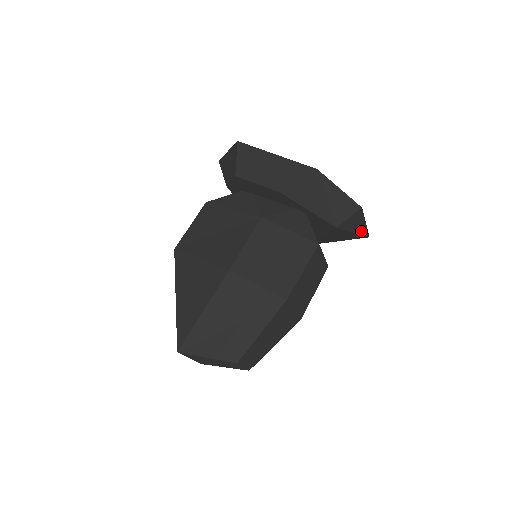
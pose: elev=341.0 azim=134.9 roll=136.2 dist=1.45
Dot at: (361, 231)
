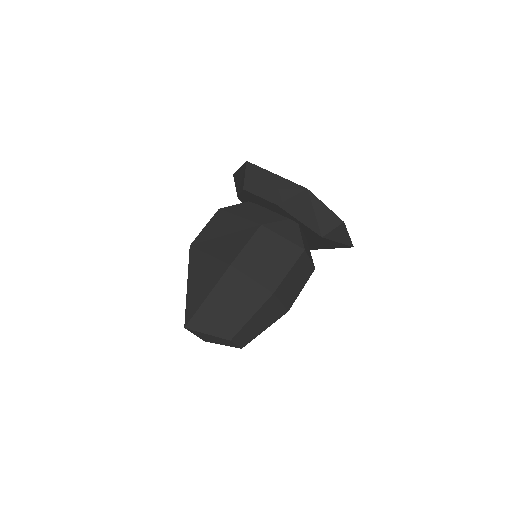
Dot at: (345, 241)
